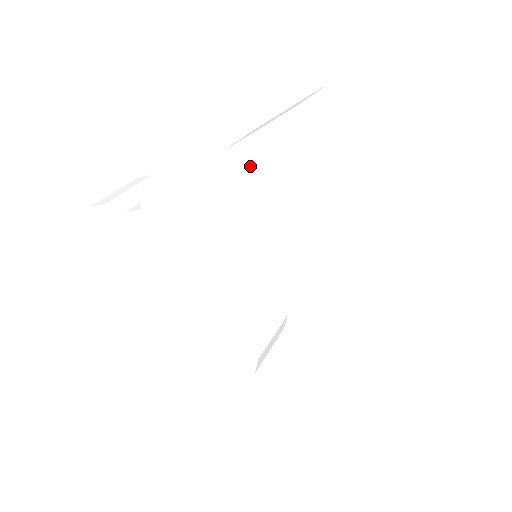
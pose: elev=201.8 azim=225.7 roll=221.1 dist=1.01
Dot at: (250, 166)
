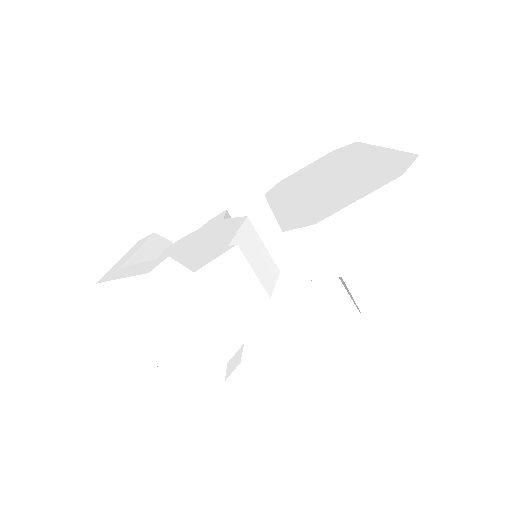
Dot at: (293, 178)
